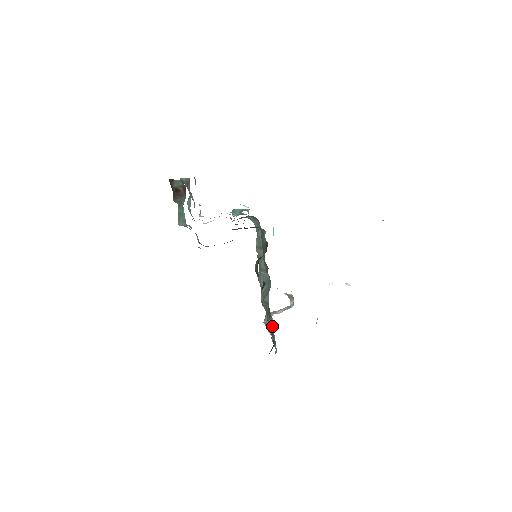
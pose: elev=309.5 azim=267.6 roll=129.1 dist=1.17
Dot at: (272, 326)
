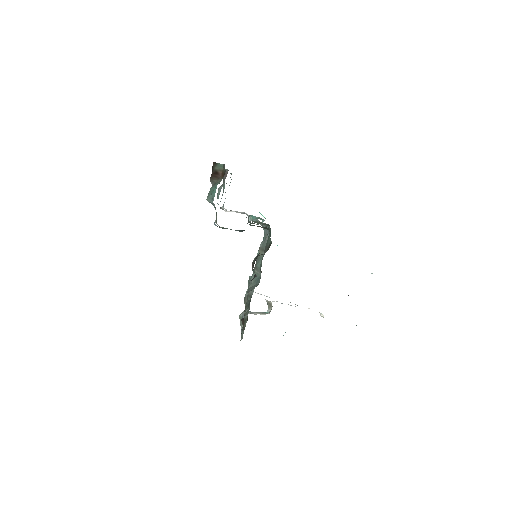
Dot at: occluded
